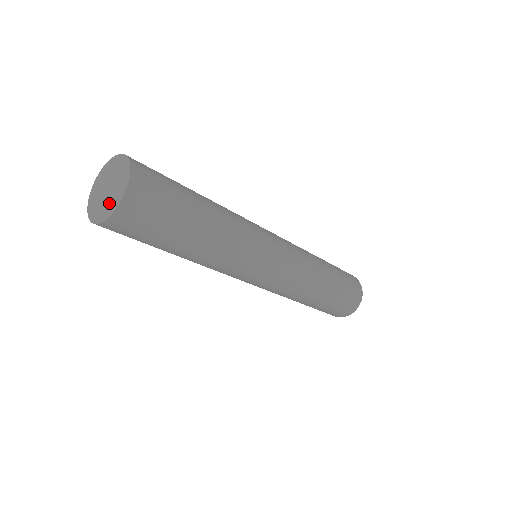
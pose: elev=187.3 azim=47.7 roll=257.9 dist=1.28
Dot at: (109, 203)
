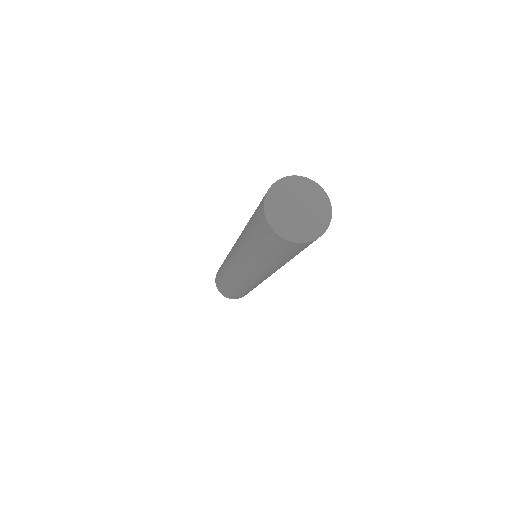
Dot at: (311, 224)
